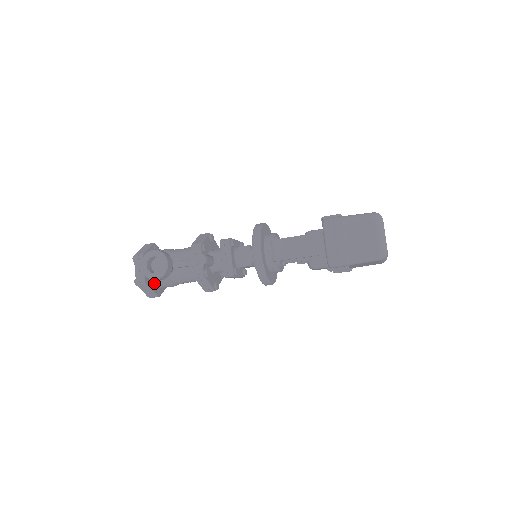
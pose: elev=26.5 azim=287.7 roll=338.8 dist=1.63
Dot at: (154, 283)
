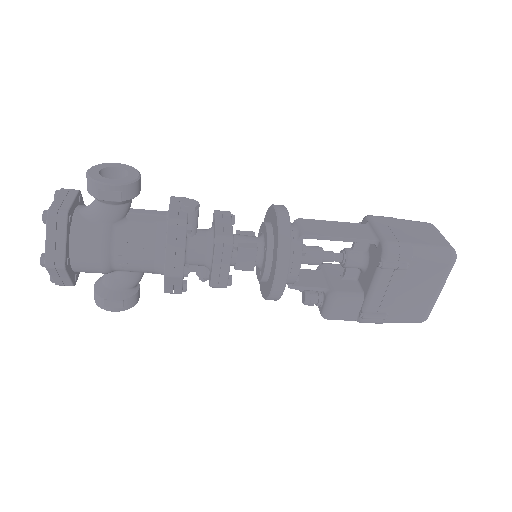
Dot at: (75, 233)
